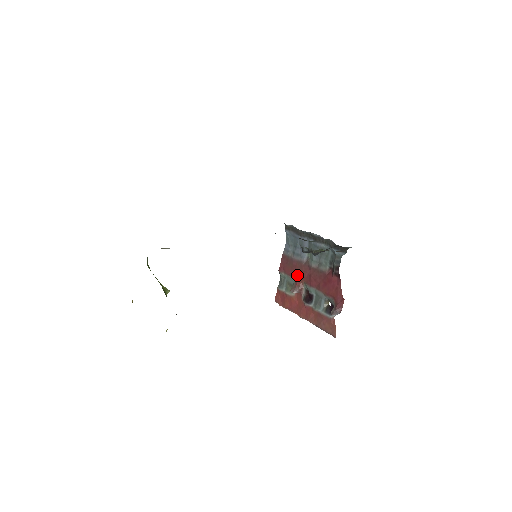
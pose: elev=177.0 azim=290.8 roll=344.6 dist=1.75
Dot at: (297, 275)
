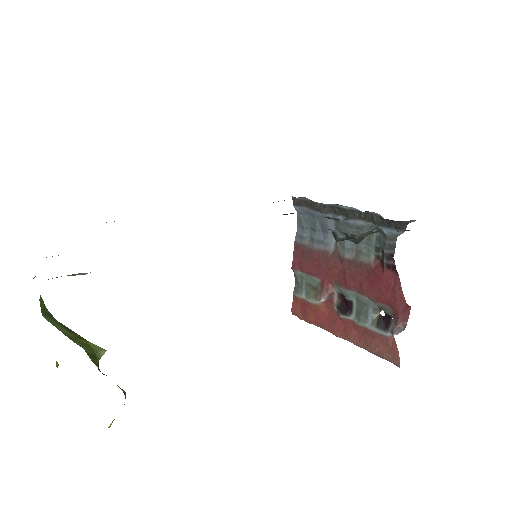
Dot at: (322, 273)
